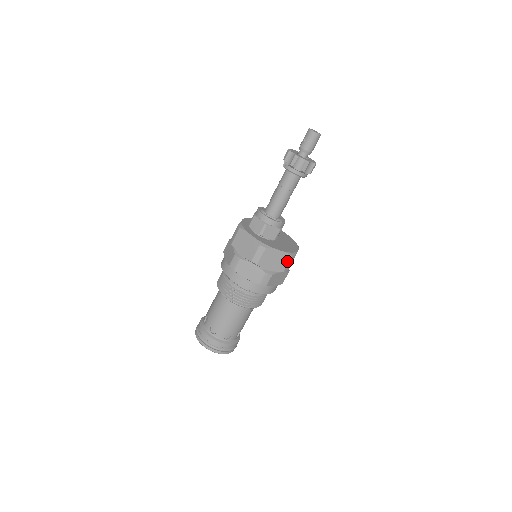
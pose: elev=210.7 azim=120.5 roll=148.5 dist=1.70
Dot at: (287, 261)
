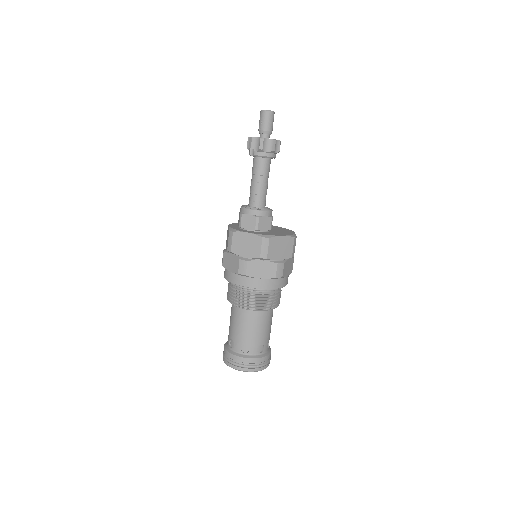
Dot at: (292, 244)
